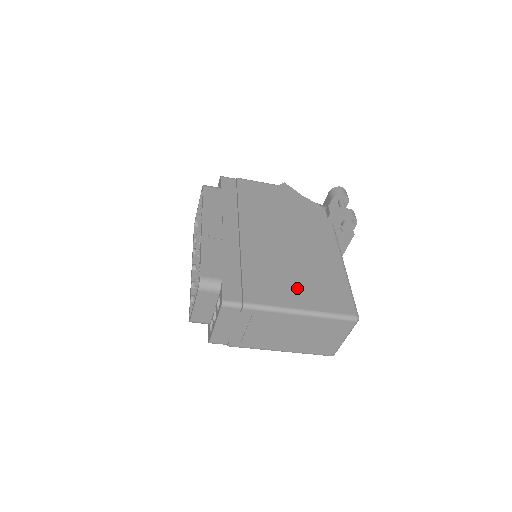
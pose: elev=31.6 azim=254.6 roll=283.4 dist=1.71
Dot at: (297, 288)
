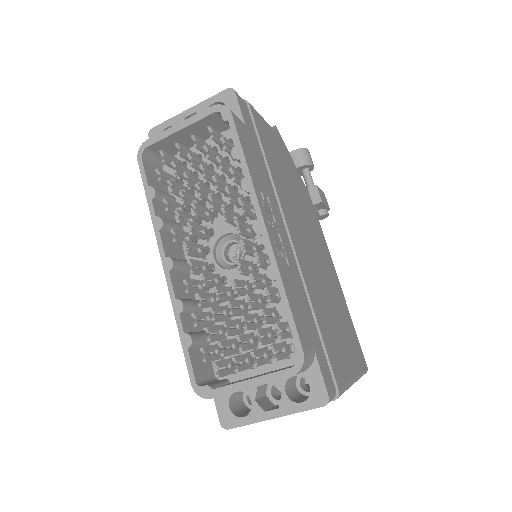
Dot at: (344, 341)
